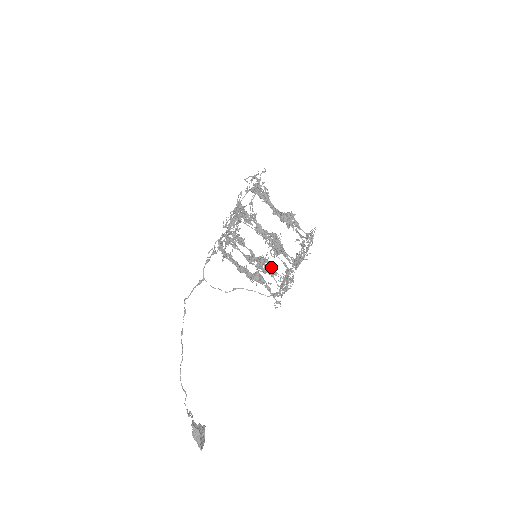
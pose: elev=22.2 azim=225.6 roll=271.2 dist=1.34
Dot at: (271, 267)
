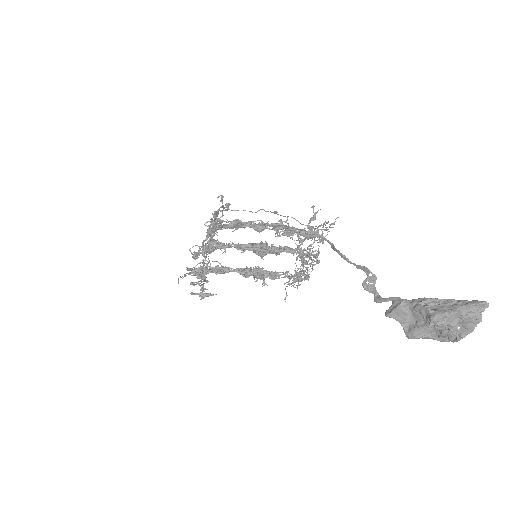
Dot at: (276, 275)
